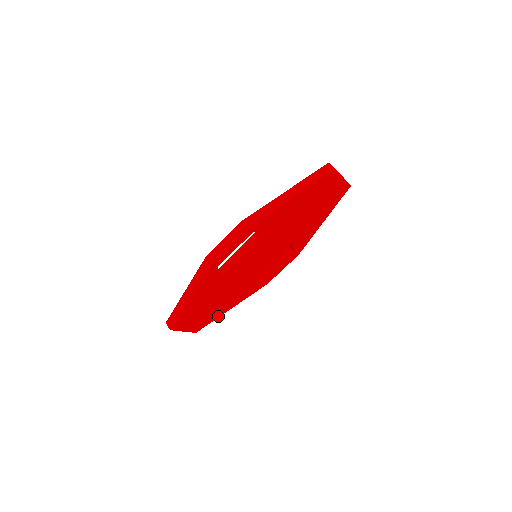
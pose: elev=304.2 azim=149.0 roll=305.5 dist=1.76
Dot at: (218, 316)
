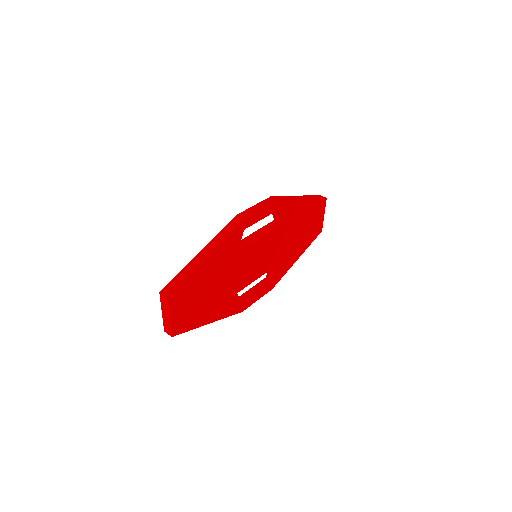
Dot at: (197, 325)
